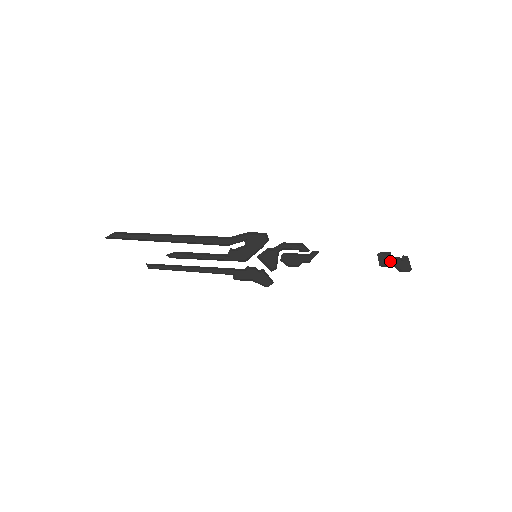
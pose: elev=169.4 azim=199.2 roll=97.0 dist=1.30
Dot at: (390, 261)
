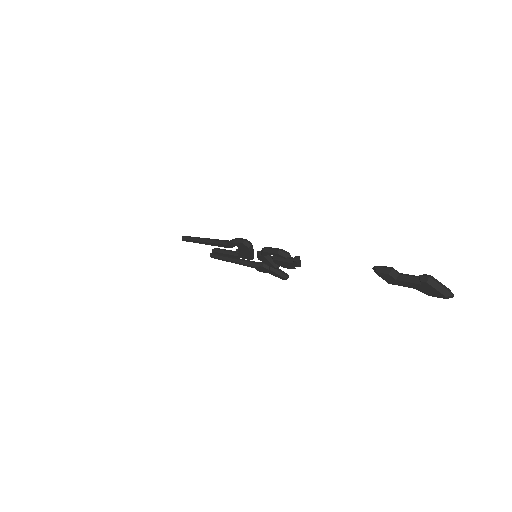
Dot at: (396, 281)
